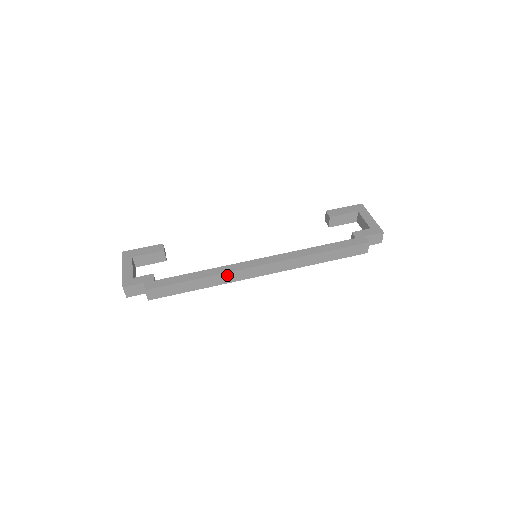
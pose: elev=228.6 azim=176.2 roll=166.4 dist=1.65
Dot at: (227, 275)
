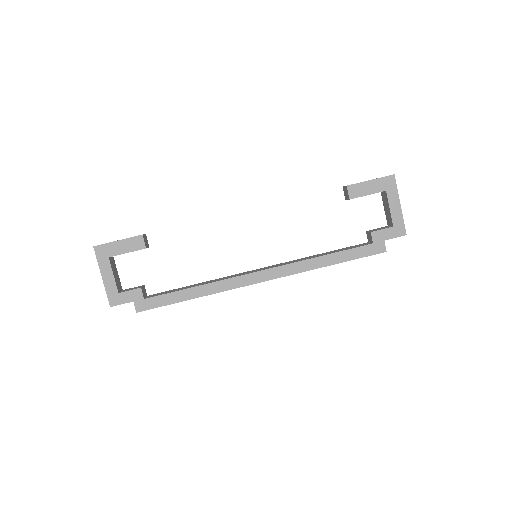
Dot at: (224, 290)
